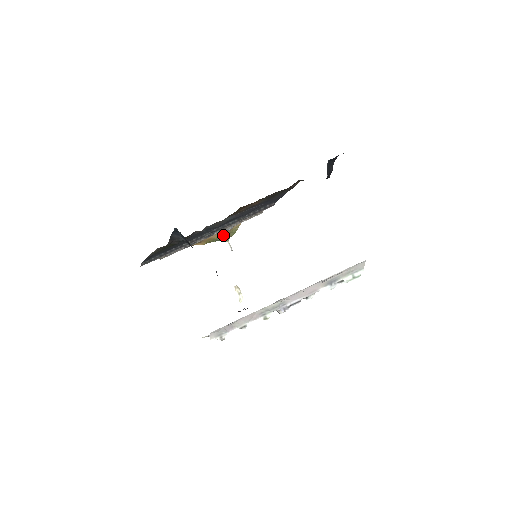
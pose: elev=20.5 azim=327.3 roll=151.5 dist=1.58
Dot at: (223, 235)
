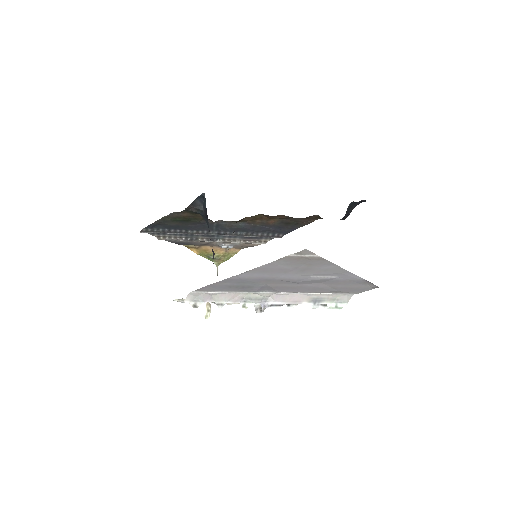
Dot at: (218, 254)
